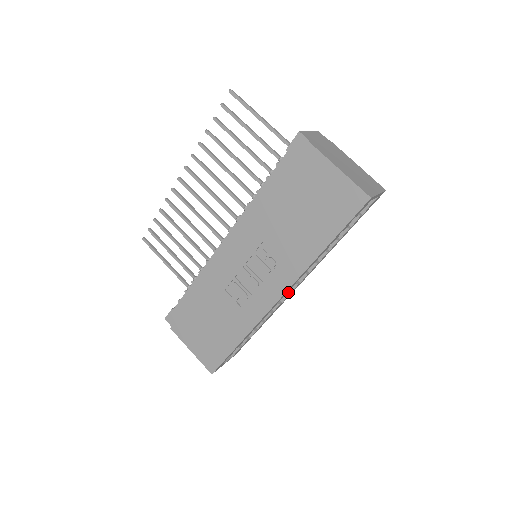
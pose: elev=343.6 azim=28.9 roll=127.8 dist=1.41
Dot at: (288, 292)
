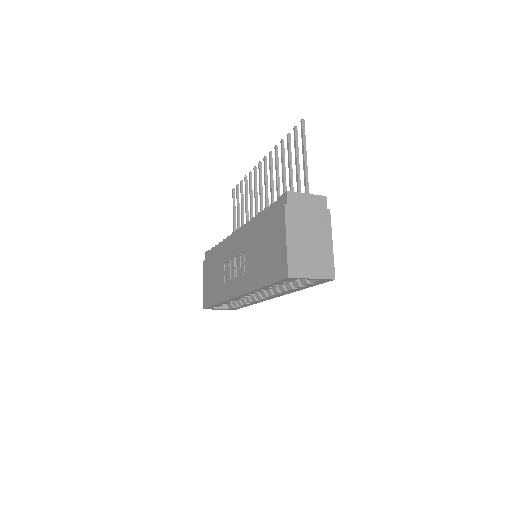
Dot at: occluded
